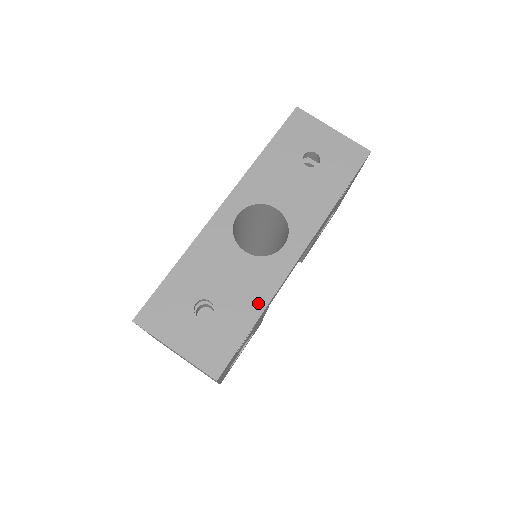
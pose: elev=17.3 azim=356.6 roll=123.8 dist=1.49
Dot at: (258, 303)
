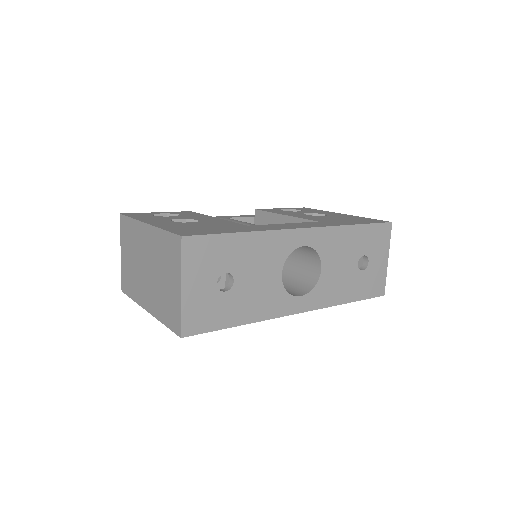
Dot at: (253, 315)
